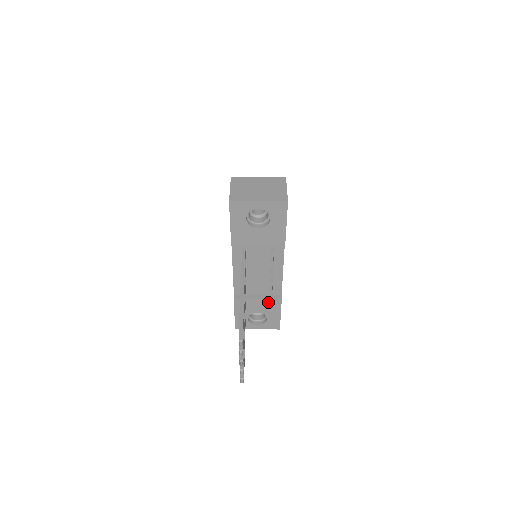
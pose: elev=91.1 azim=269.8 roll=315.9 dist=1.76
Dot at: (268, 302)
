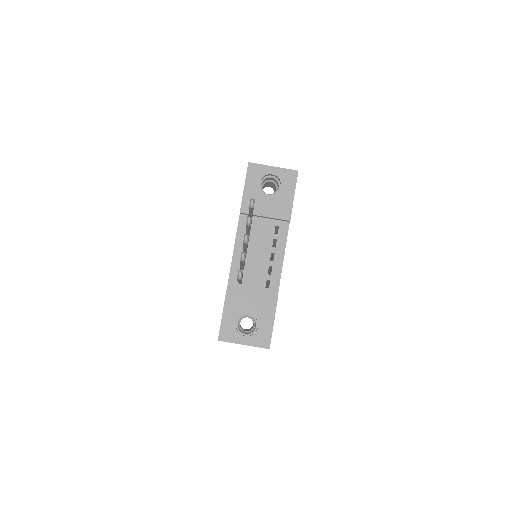
Dot at: (263, 299)
